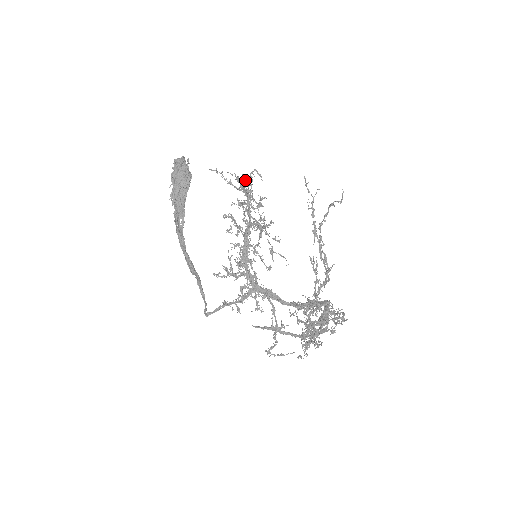
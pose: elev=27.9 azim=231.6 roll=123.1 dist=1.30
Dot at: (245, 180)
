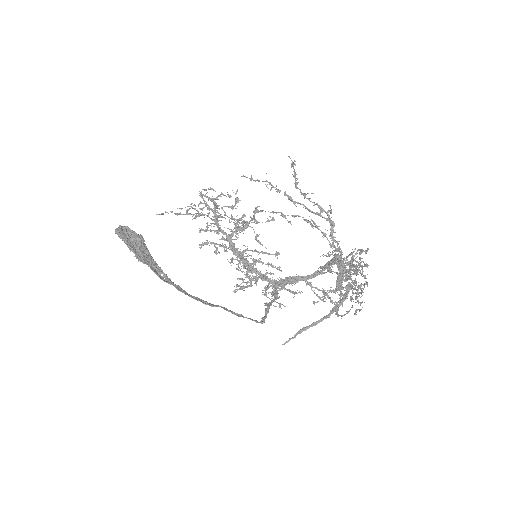
Dot at: (199, 203)
